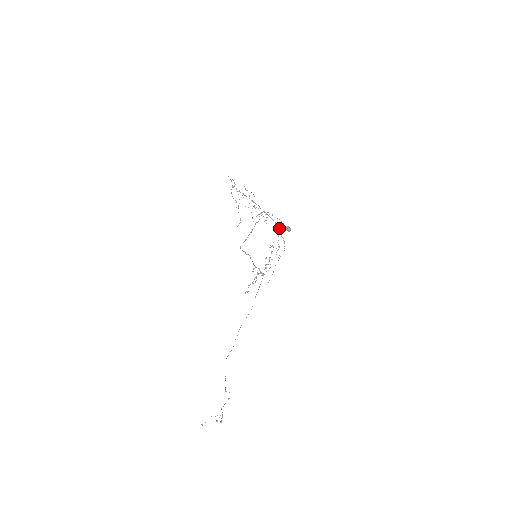
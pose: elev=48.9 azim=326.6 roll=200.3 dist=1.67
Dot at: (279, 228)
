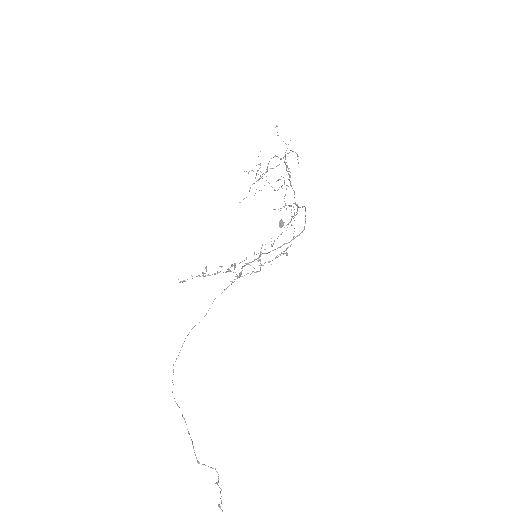
Dot at: occluded
